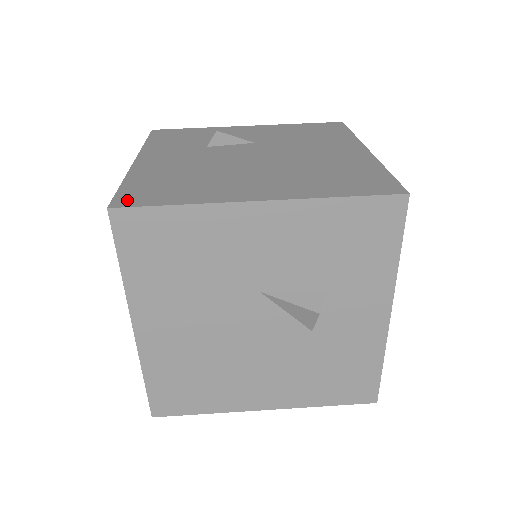
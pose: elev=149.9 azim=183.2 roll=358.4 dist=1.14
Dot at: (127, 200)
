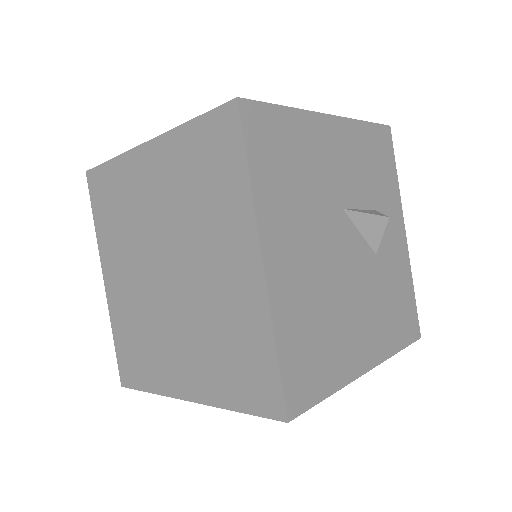
Dot at: occluded
